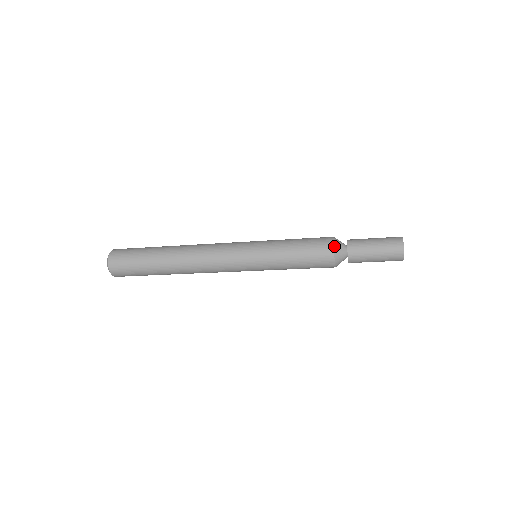
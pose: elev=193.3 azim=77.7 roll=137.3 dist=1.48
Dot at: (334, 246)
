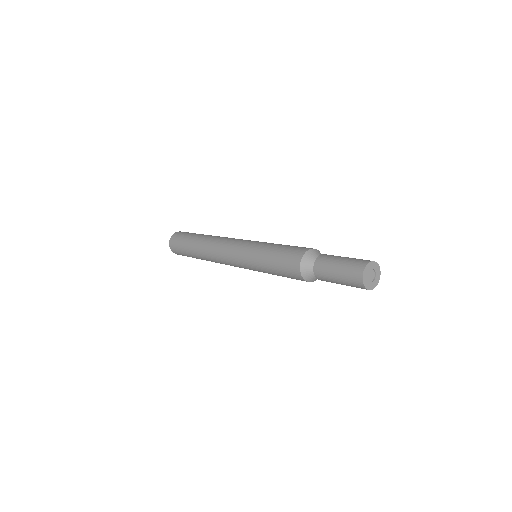
Dot at: (308, 251)
